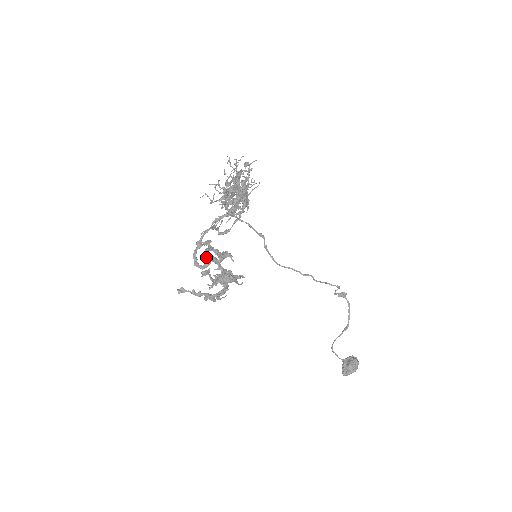
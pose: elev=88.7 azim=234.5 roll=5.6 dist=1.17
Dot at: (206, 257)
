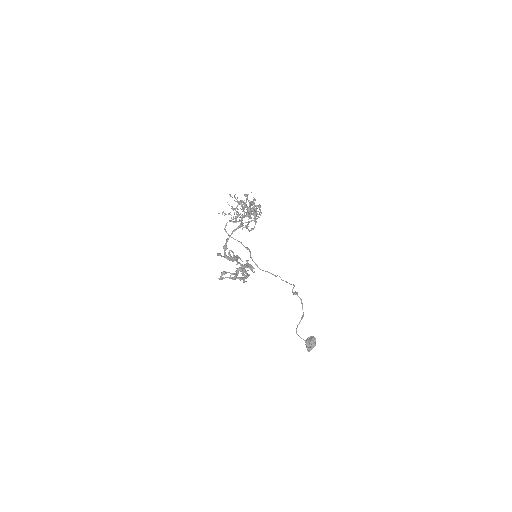
Dot at: (230, 256)
